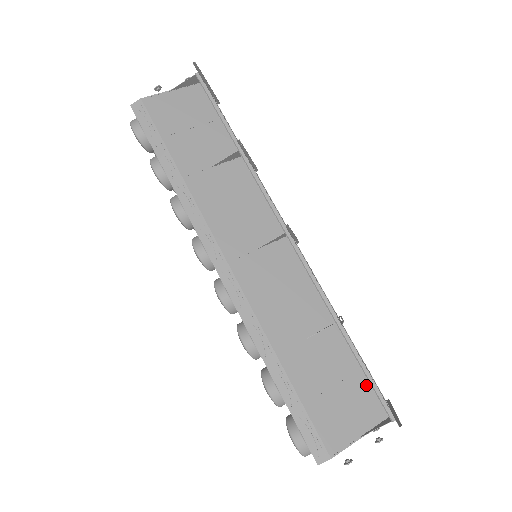
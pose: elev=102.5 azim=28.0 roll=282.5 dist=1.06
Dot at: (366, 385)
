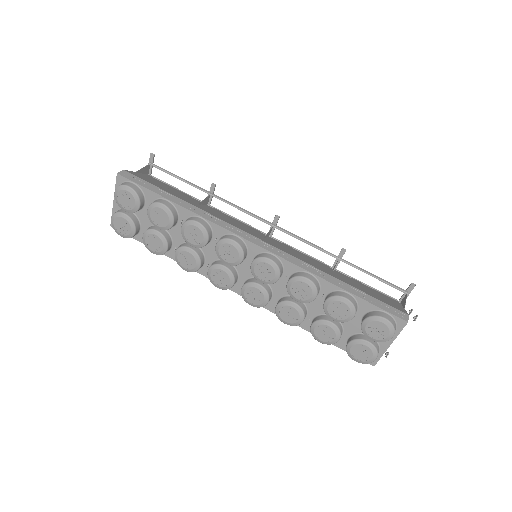
Dot at: (377, 292)
